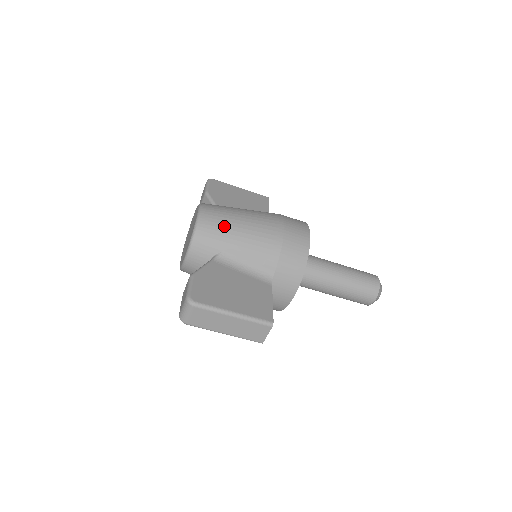
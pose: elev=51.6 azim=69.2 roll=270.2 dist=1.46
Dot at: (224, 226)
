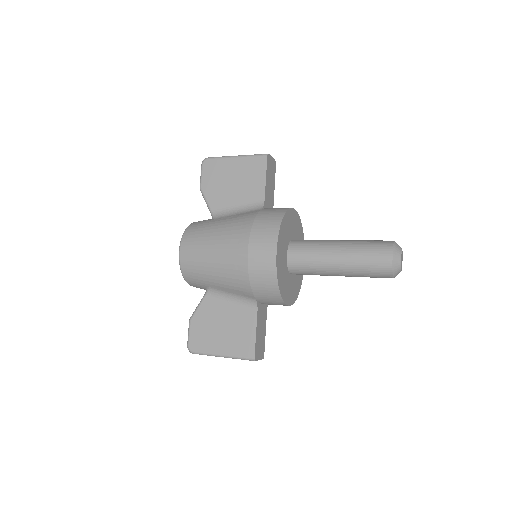
Dot at: (199, 268)
